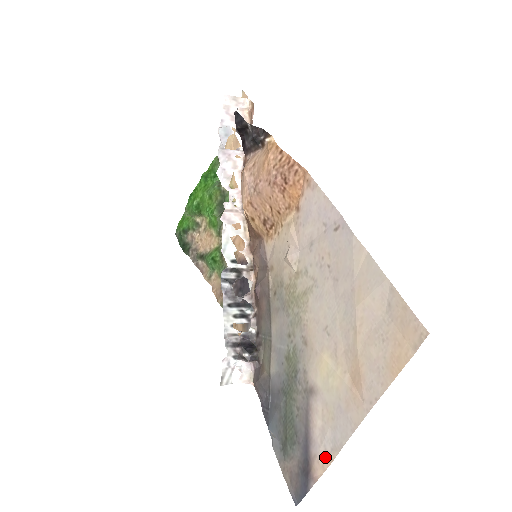
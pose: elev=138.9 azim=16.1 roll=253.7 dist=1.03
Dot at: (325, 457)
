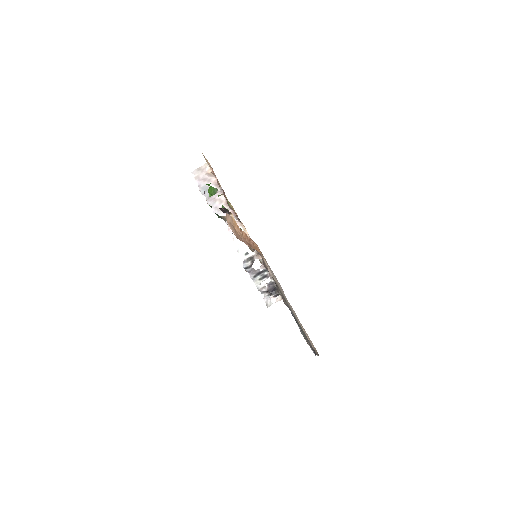
Dot at: occluded
